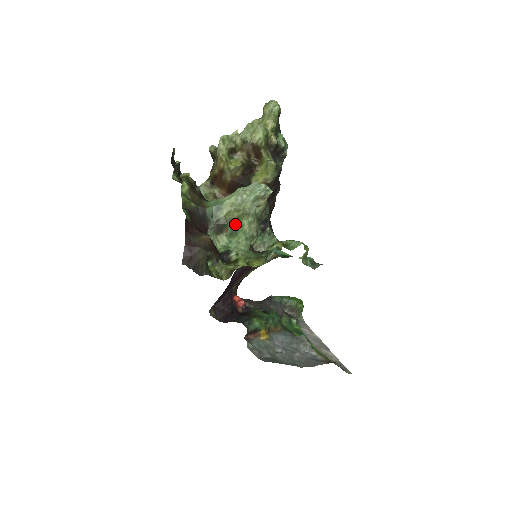
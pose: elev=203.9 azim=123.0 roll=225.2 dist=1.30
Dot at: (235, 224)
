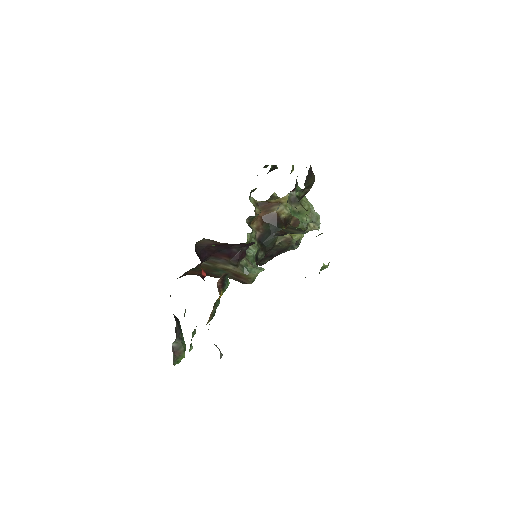
Dot at: (301, 210)
